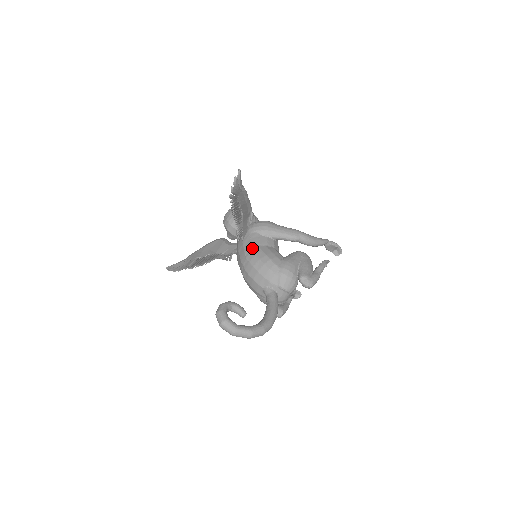
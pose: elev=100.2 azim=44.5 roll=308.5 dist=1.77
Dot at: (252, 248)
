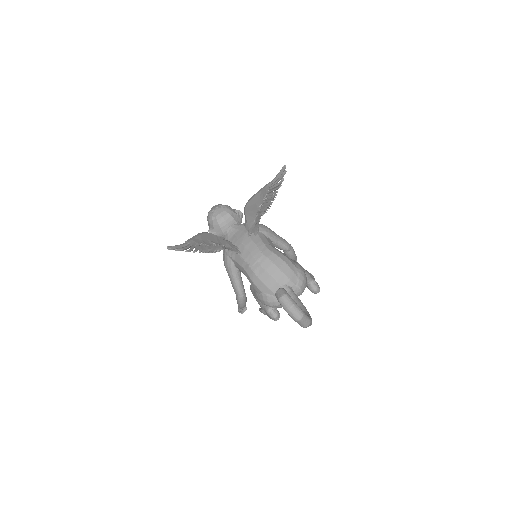
Dot at: (266, 245)
